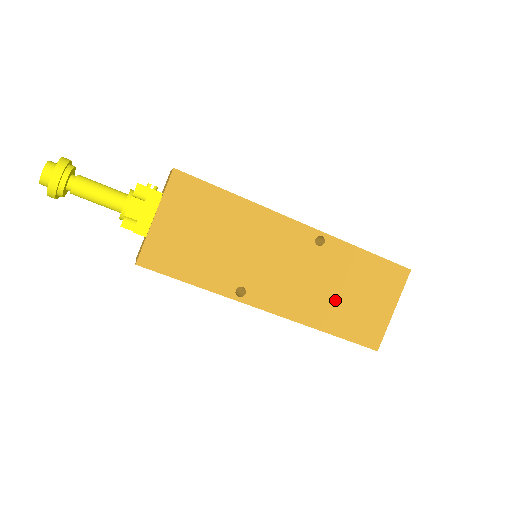
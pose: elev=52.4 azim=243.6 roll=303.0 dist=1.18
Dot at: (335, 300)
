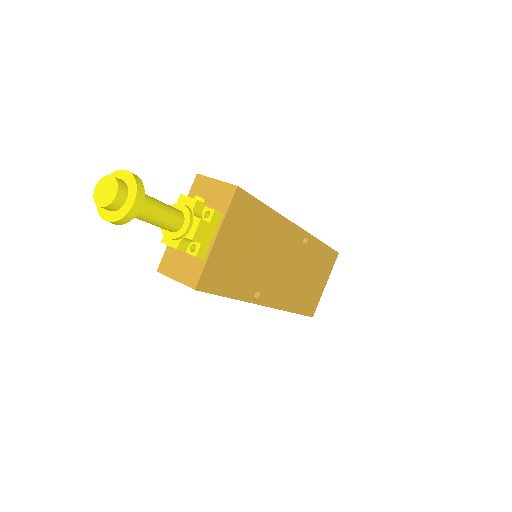
Dot at: (302, 286)
